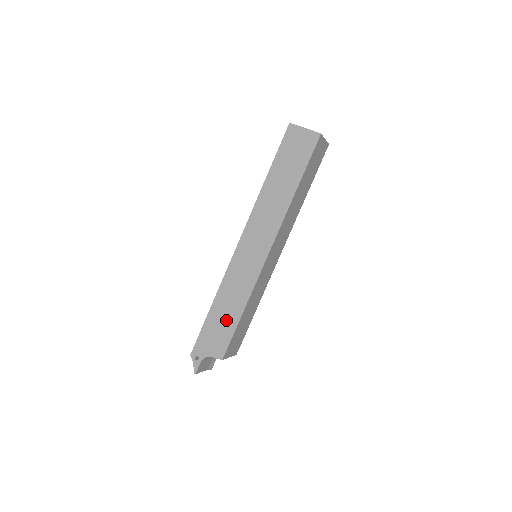
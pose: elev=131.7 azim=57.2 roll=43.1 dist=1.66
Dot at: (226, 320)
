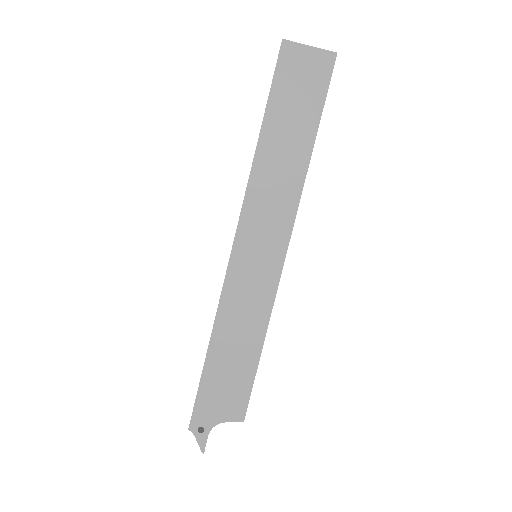
Dot at: (238, 363)
